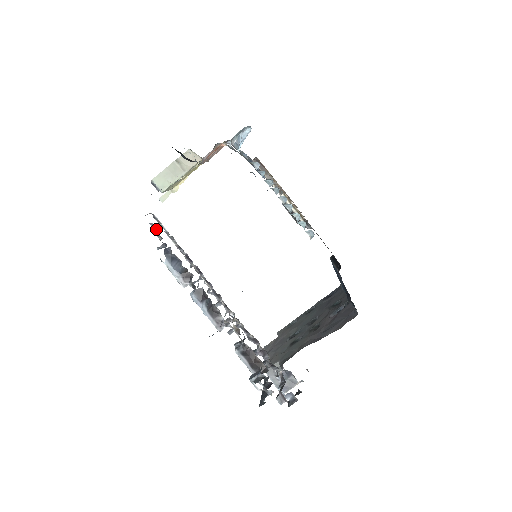
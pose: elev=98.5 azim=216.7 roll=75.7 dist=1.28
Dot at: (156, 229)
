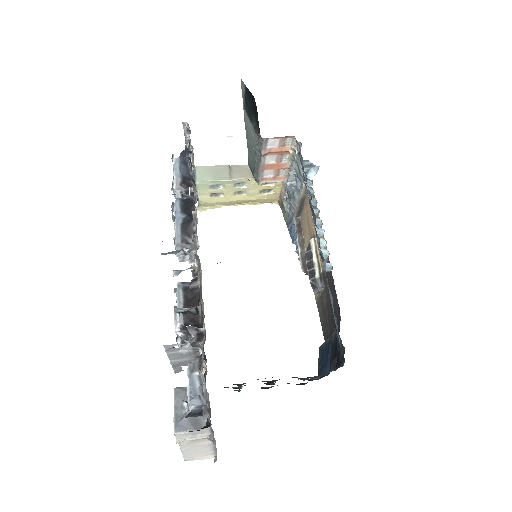
Dot at: (189, 136)
